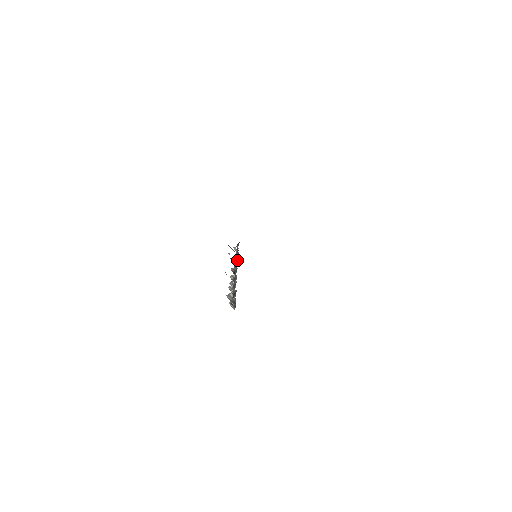
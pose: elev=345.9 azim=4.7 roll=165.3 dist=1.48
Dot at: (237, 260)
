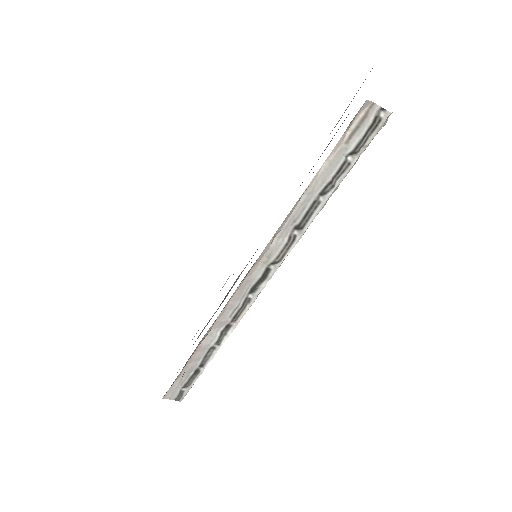
Dot at: occluded
